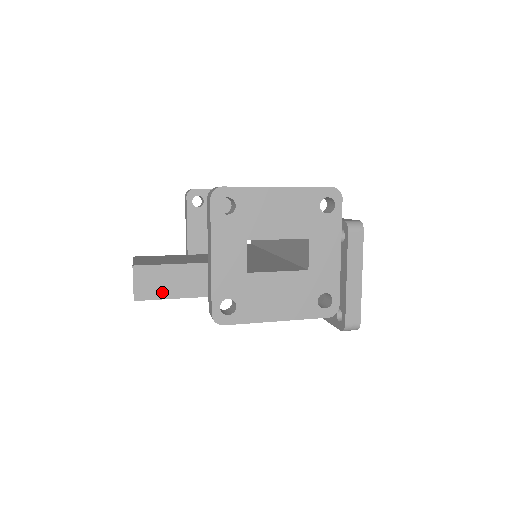
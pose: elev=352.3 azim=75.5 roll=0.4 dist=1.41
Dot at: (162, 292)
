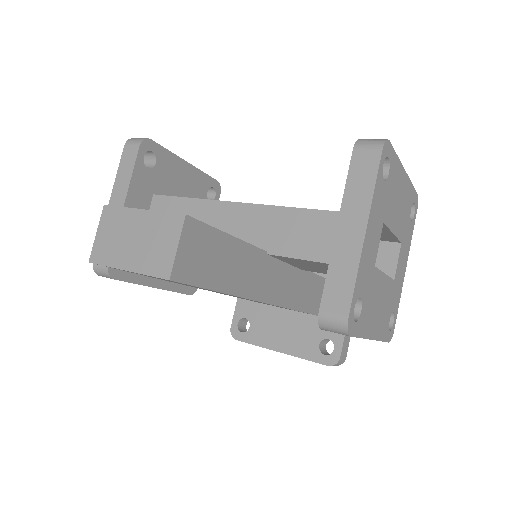
Dot at: (204, 275)
